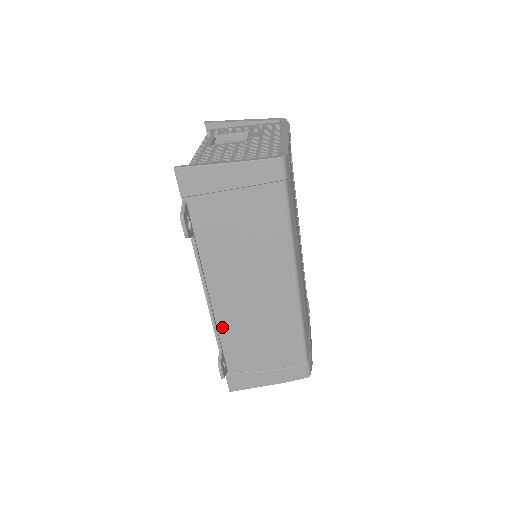
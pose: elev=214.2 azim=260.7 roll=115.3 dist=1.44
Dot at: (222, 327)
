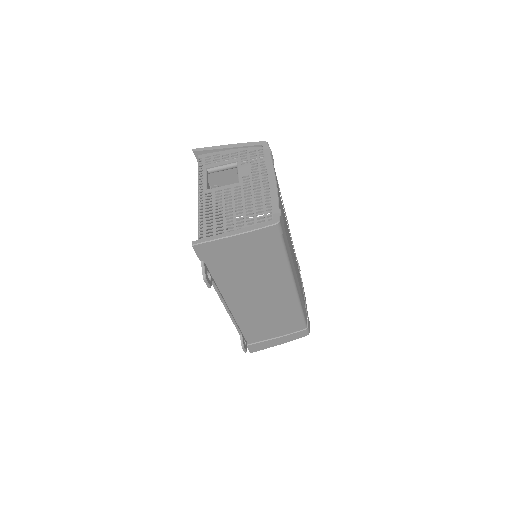
Dot at: (240, 322)
